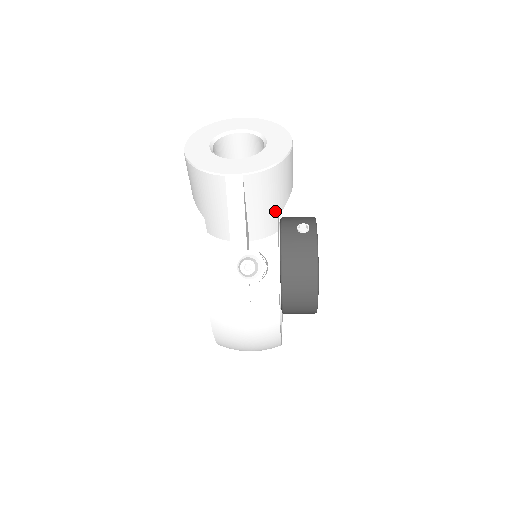
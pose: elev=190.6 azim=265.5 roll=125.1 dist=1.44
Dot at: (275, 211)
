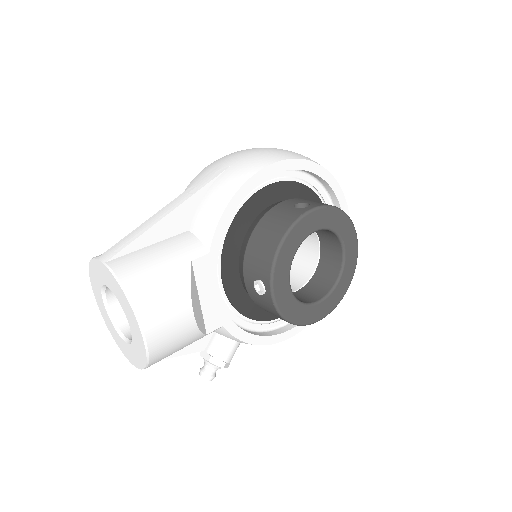
Dot at: occluded
